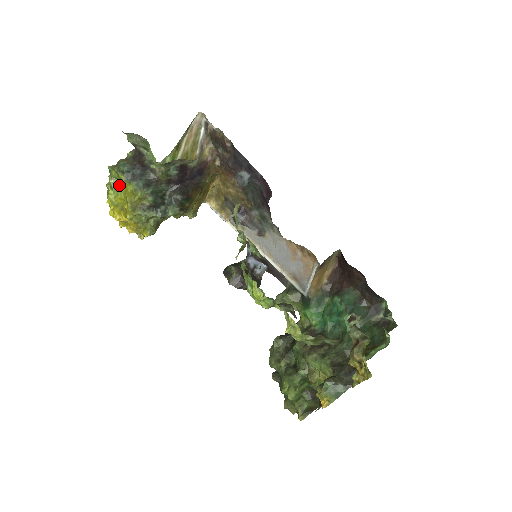
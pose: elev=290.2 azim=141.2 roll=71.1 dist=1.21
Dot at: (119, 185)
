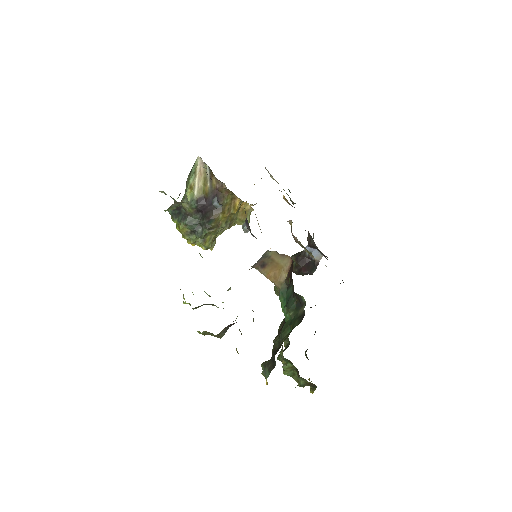
Dot at: occluded
